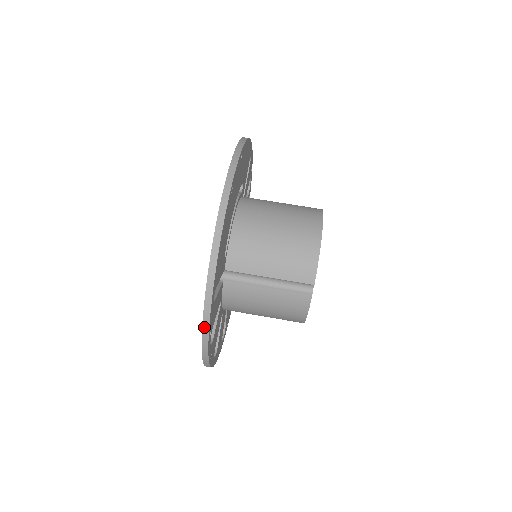
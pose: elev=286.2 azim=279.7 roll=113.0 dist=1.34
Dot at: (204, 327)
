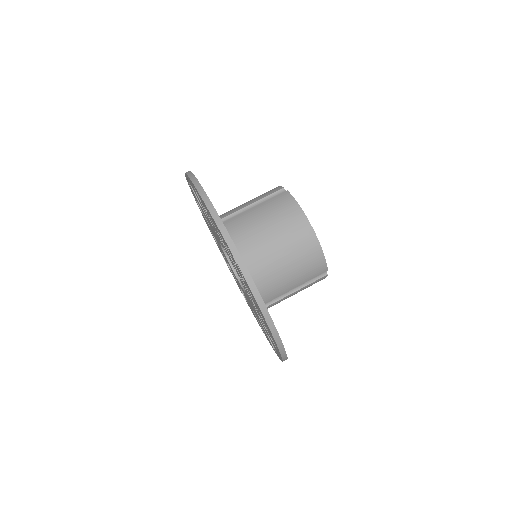
Dot at: occluded
